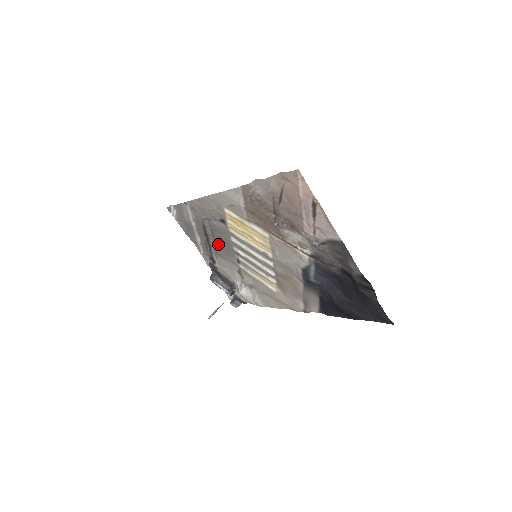
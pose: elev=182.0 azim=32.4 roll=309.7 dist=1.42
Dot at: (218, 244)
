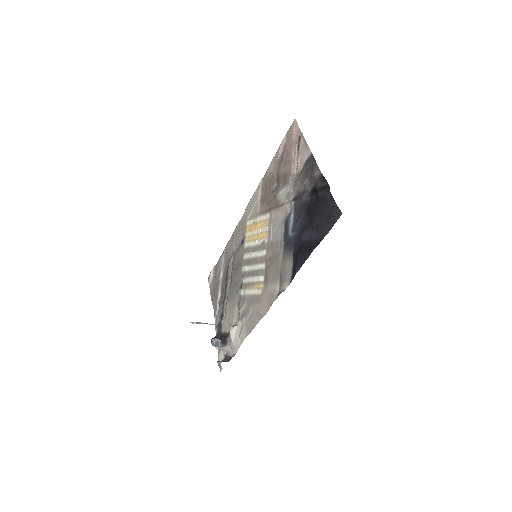
Dot at: (232, 281)
